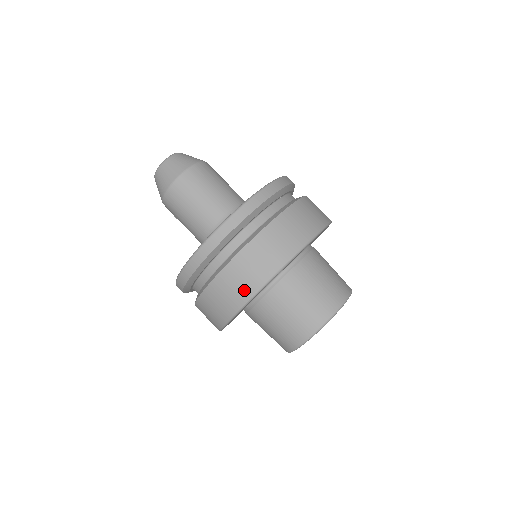
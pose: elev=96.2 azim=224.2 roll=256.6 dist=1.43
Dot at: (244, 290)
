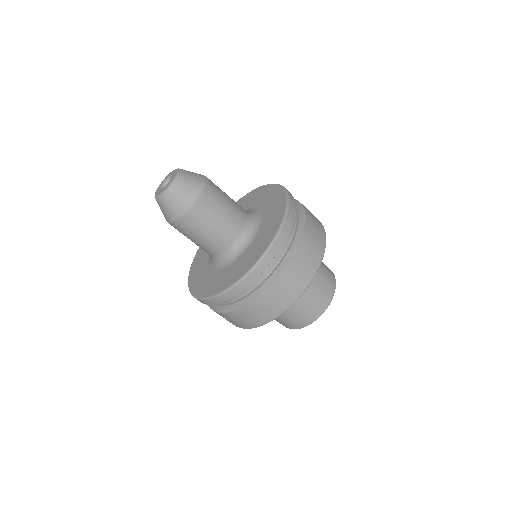
Dot at: (232, 323)
